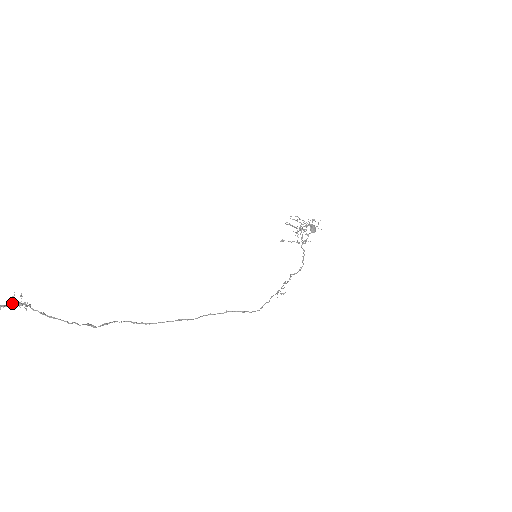
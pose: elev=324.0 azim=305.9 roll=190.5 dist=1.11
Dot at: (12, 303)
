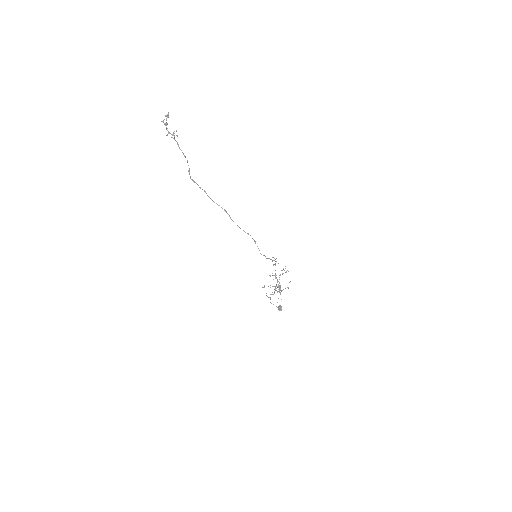
Dot at: (170, 133)
